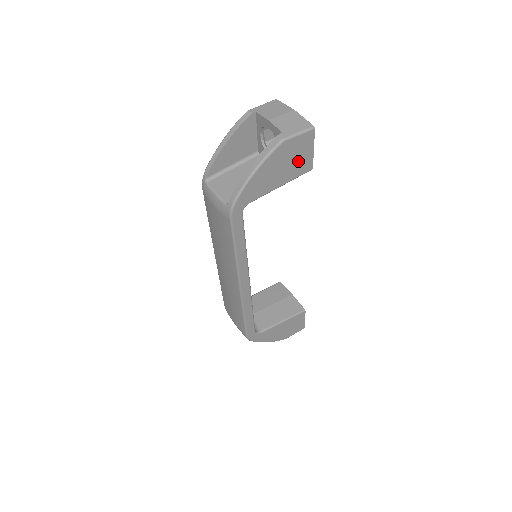
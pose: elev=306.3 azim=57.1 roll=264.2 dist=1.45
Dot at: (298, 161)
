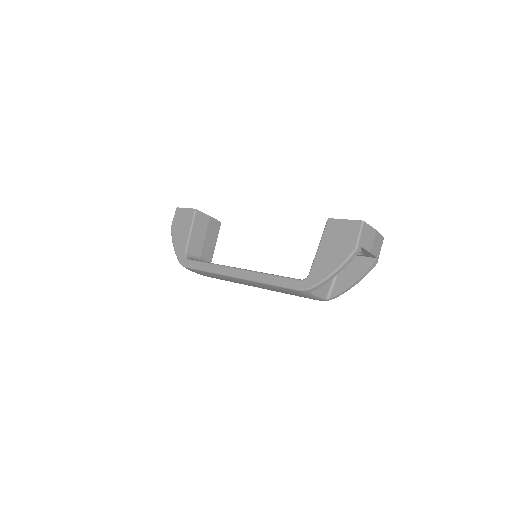
Dot at: occluded
